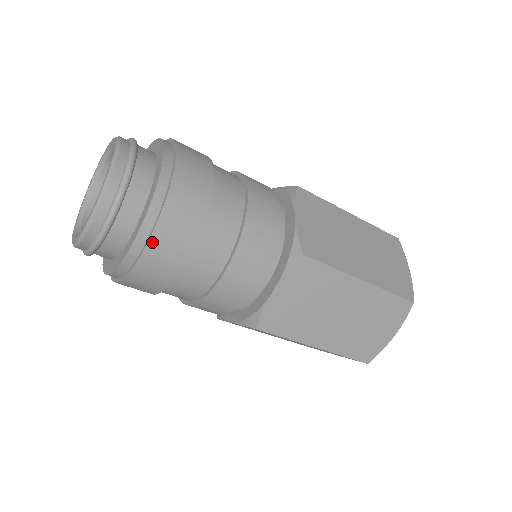
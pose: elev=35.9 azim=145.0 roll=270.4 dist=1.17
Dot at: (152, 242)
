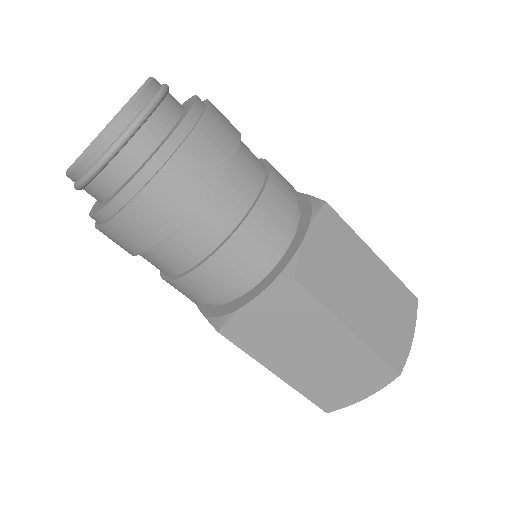
Dot at: (198, 129)
